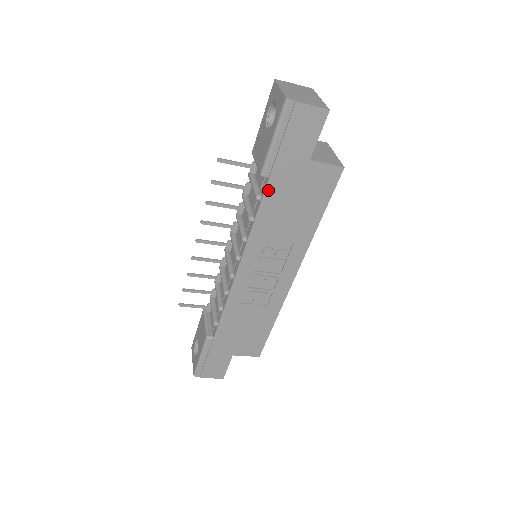
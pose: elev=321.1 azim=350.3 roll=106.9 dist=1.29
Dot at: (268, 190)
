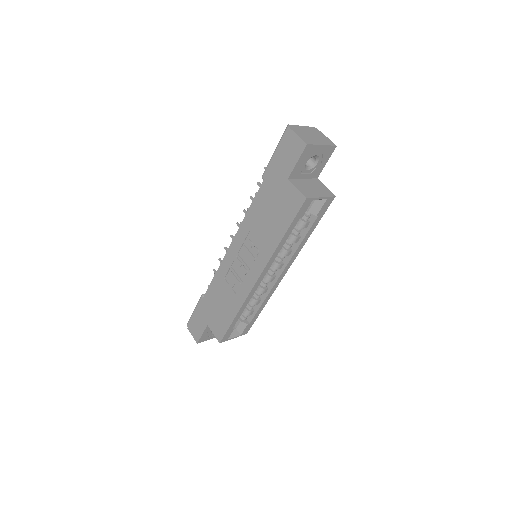
Dot at: (261, 189)
